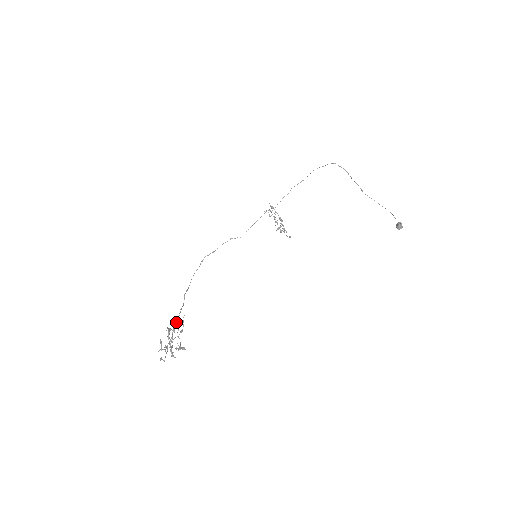
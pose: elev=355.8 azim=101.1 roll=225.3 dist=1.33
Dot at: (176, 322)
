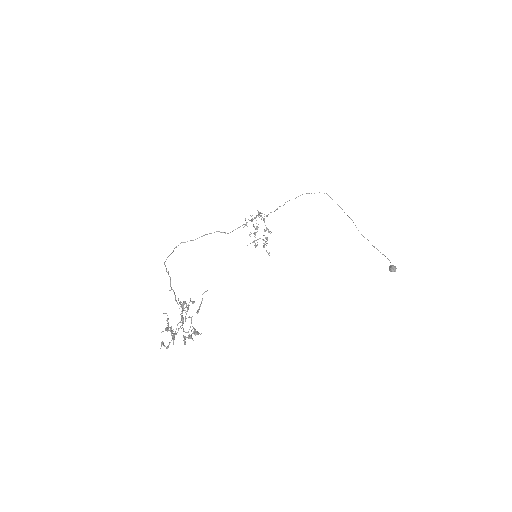
Dot at: occluded
